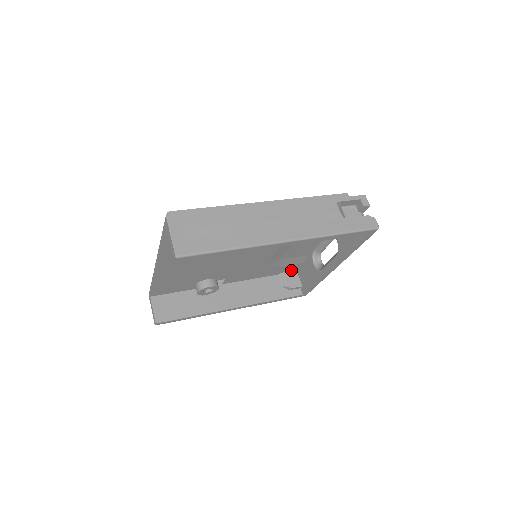
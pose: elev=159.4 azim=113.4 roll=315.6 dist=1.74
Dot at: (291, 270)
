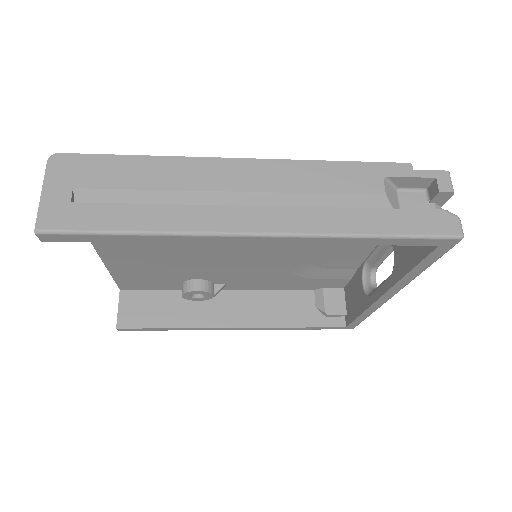
Dot at: (335, 287)
